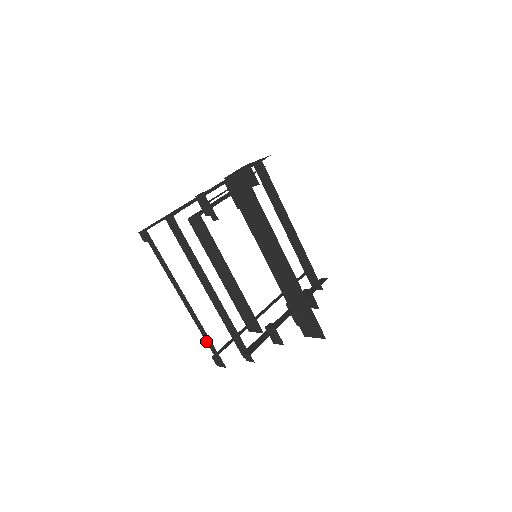
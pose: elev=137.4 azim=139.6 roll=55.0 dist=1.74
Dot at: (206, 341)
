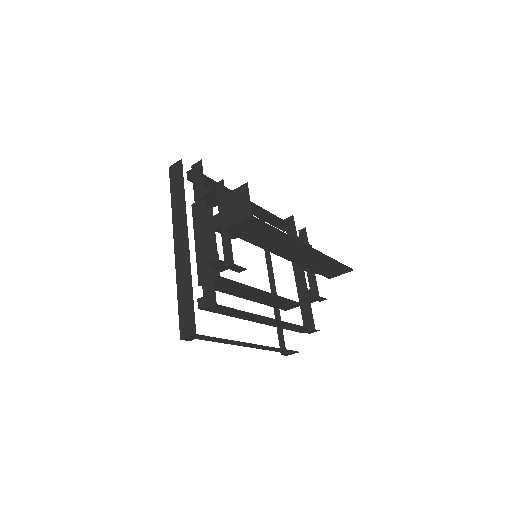
Dot at: (276, 351)
